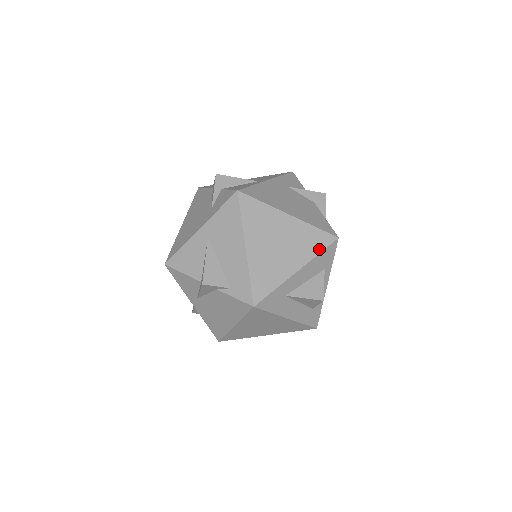
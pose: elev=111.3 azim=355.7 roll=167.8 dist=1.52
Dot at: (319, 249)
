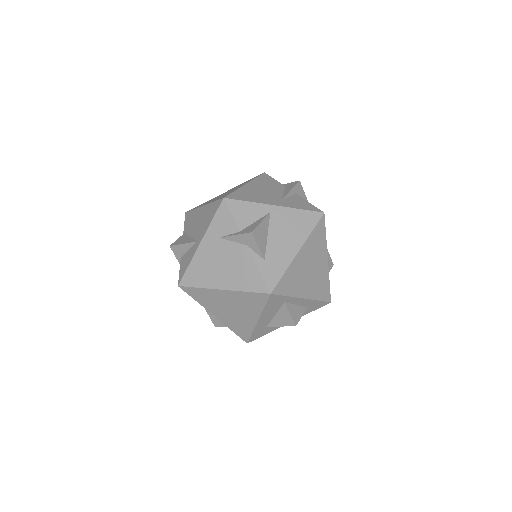
Dot at: (262, 305)
